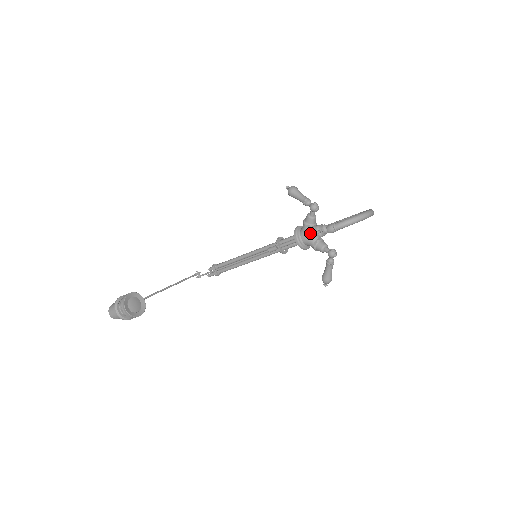
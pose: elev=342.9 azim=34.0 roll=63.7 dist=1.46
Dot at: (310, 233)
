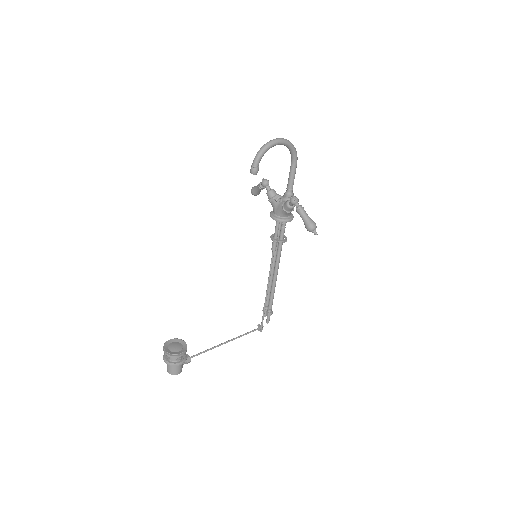
Dot at: (277, 204)
